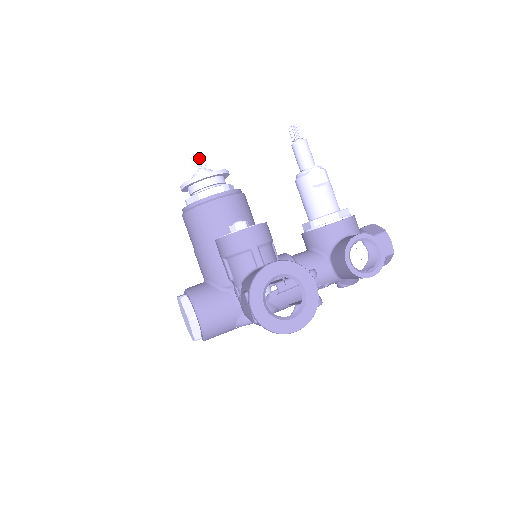
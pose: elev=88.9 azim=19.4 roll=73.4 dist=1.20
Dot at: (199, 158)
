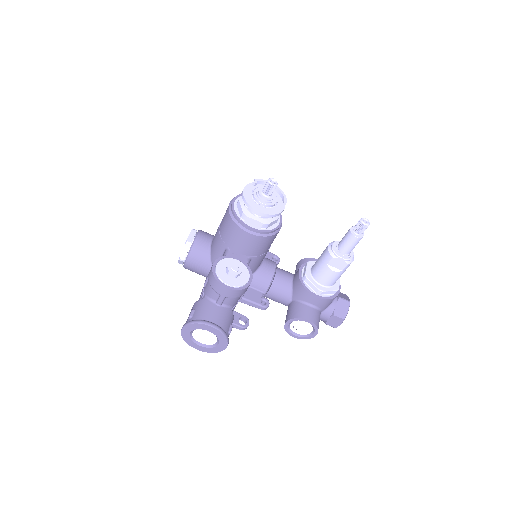
Dot at: (271, 188)
